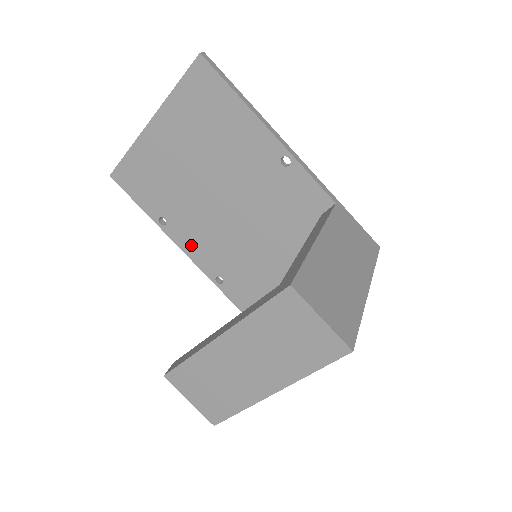
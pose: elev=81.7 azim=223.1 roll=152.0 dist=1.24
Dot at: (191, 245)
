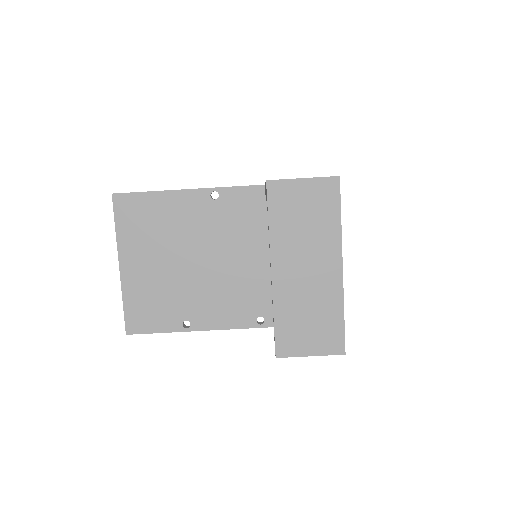
Dot at: (219, 318)
